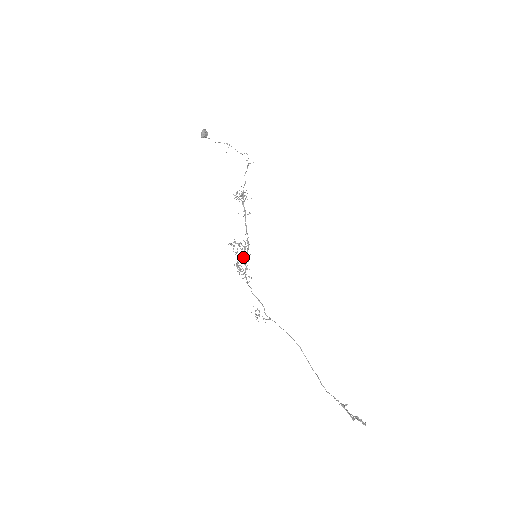
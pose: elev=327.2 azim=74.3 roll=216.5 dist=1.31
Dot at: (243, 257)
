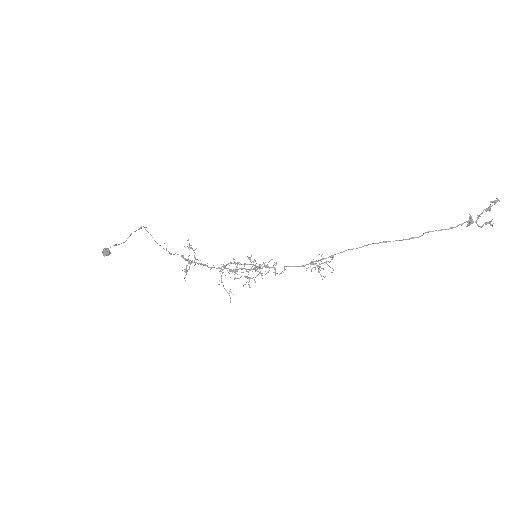
Dot at: (246, 264)
